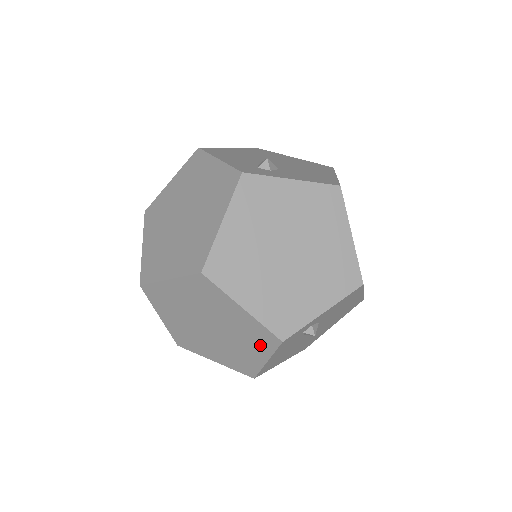
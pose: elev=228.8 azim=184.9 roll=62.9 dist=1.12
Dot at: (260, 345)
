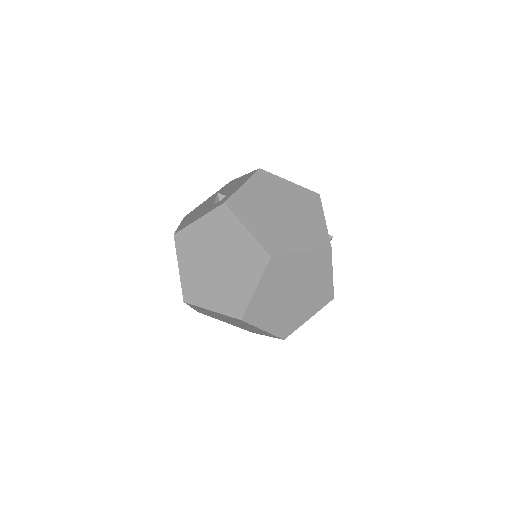
Dot at: (323, 266)
